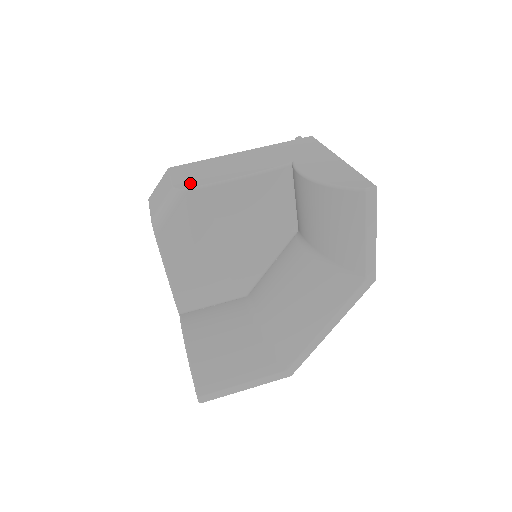
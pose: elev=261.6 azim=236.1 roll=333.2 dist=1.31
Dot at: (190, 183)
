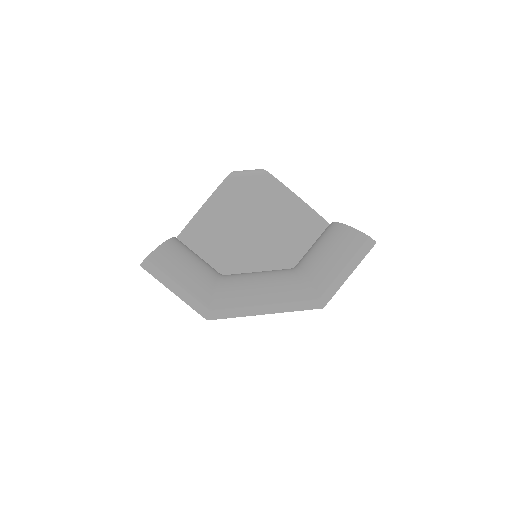
Dot at: occluded
